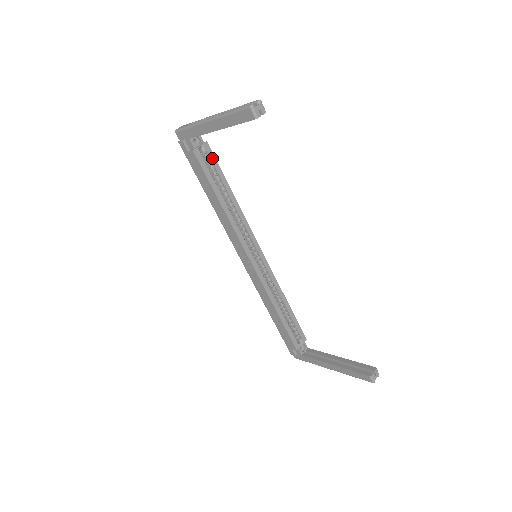
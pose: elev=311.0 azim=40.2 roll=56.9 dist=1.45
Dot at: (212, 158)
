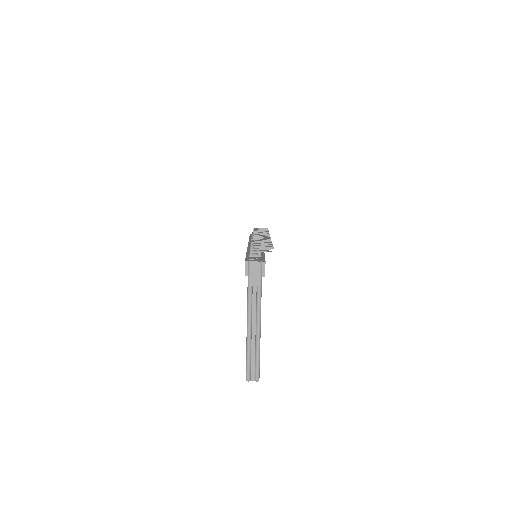
Dot at: occluded
